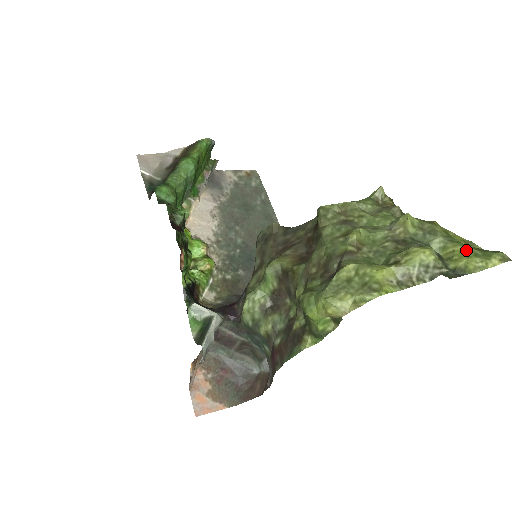
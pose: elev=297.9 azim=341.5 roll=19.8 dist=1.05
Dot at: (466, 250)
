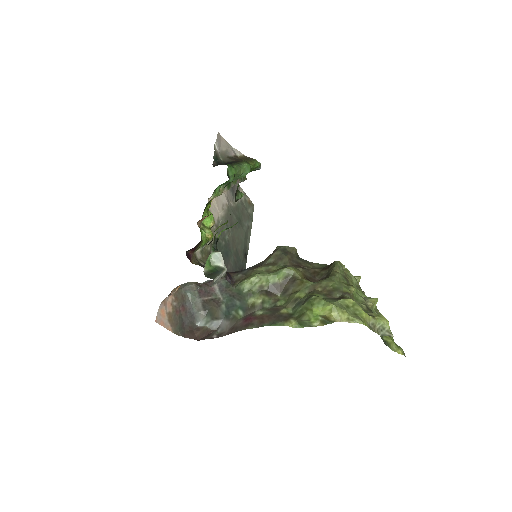
Dot at: (392, 337)
